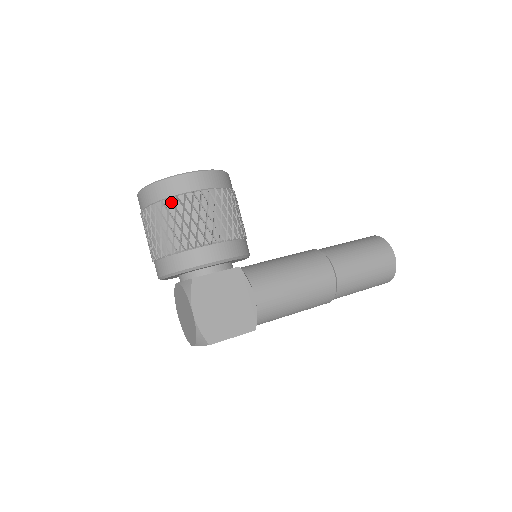
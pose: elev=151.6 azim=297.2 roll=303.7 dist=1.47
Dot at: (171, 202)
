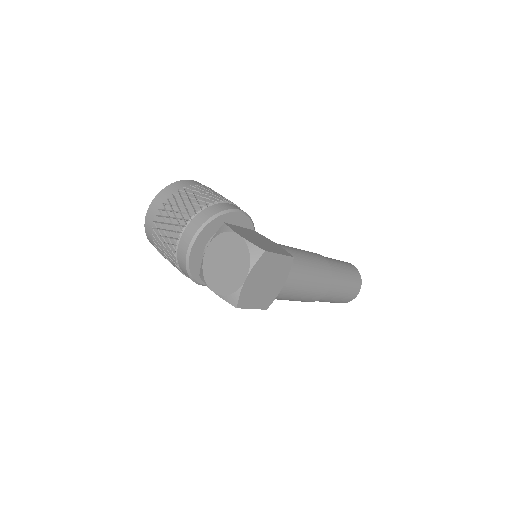
Dot at: (186, 189)
